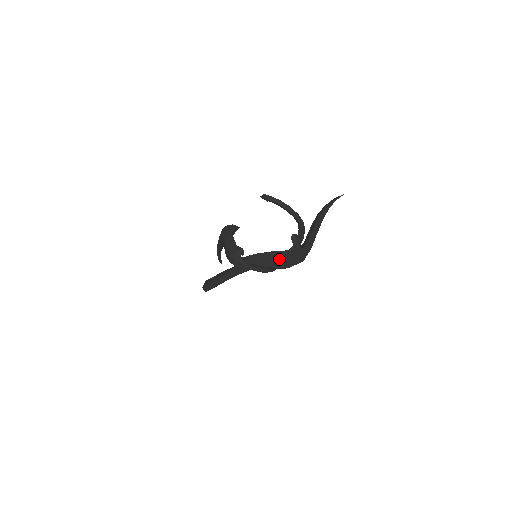
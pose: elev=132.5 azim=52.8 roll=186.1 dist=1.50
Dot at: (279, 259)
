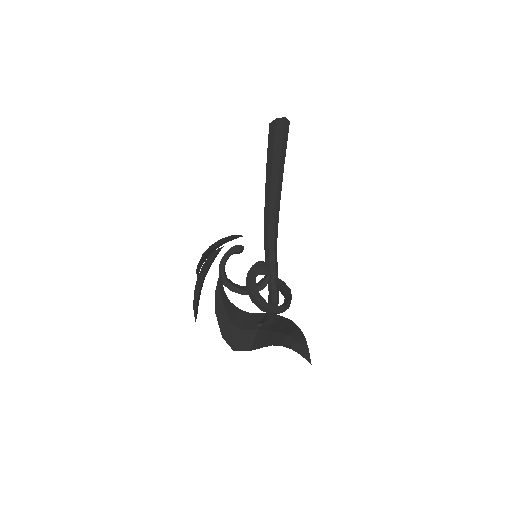
Dot at: (229, 335)
